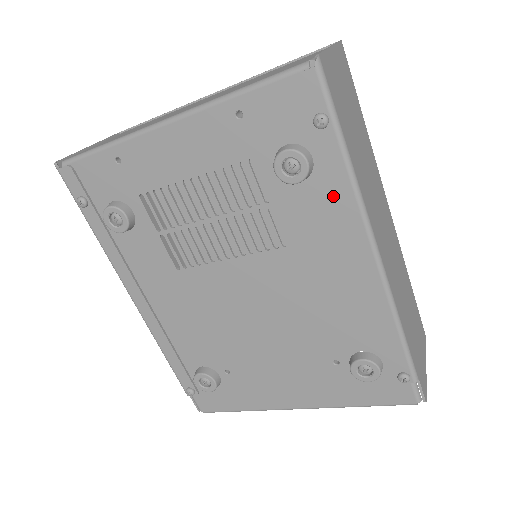
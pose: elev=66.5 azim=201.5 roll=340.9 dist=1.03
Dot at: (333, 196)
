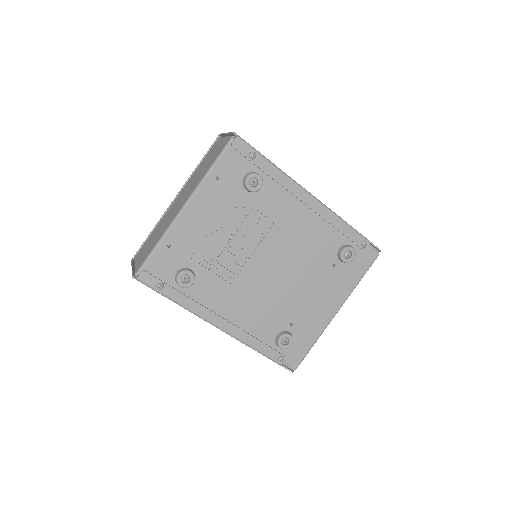
Dot at: (277, 184)
